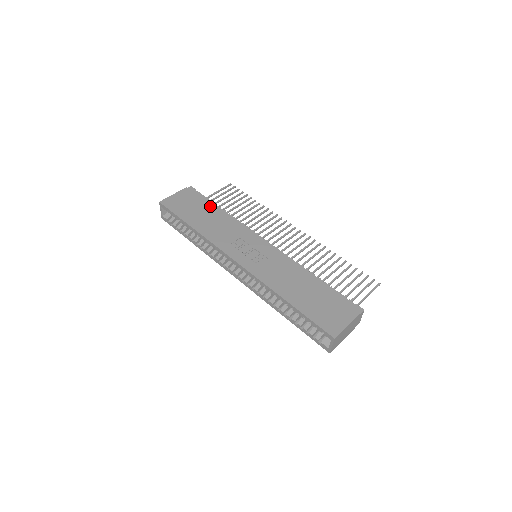
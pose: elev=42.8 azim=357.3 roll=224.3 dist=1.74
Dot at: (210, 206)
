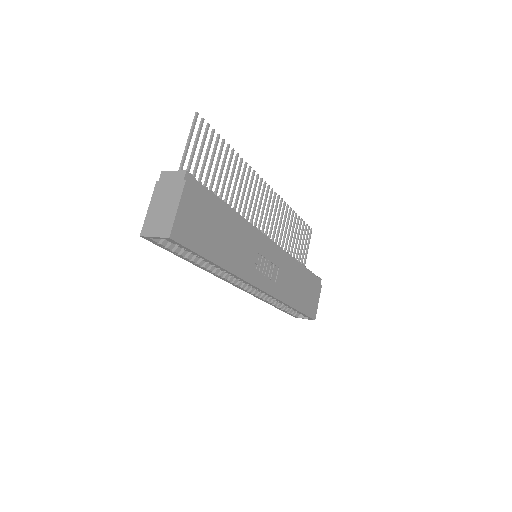
Dot at: (223, 212)
